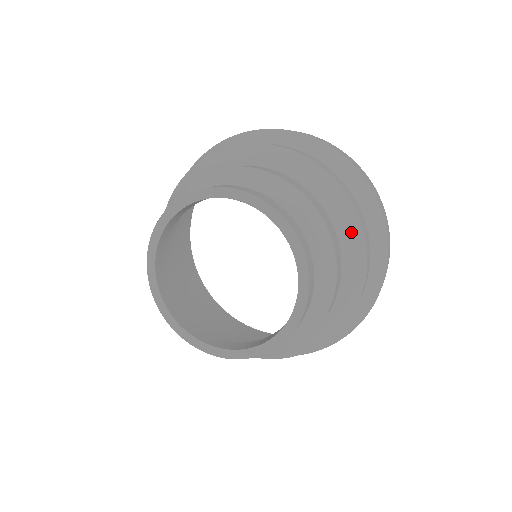
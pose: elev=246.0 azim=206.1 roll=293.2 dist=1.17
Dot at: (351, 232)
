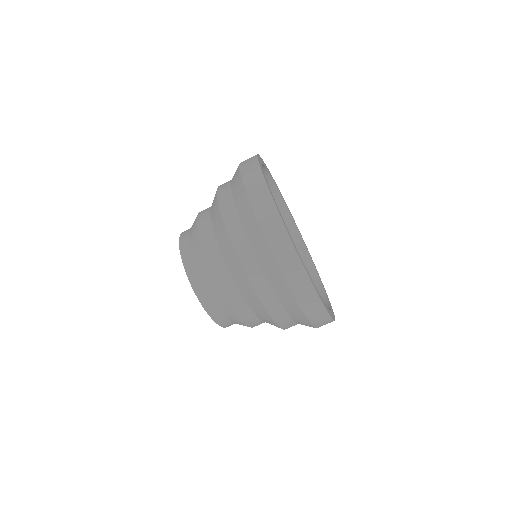
Dot at: (240, 278)
